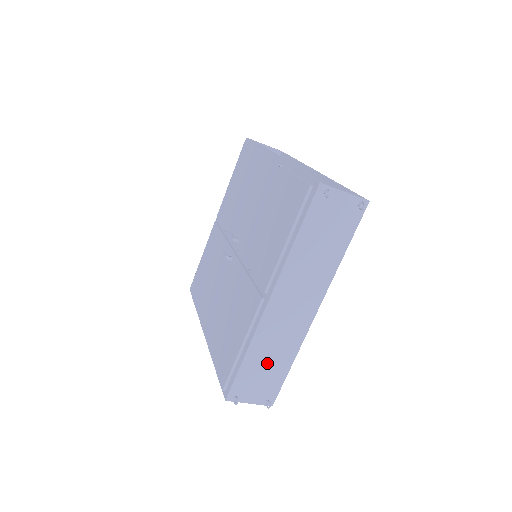
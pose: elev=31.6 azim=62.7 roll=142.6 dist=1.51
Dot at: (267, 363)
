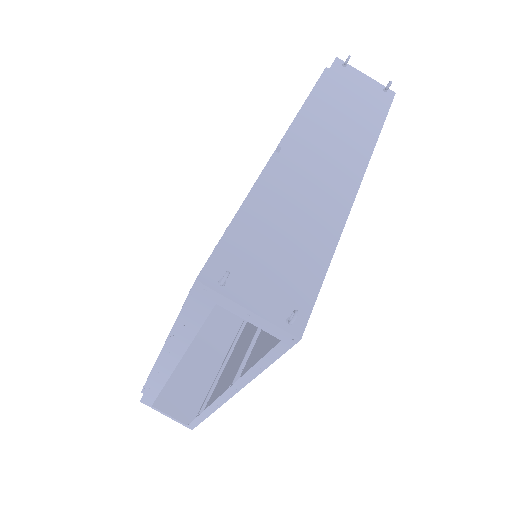
Dot at: (286, 237)
